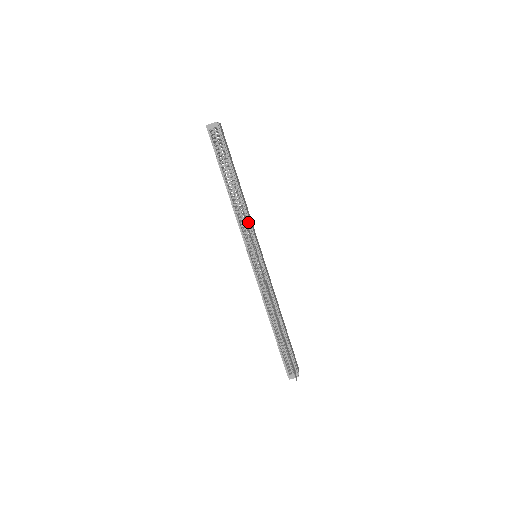
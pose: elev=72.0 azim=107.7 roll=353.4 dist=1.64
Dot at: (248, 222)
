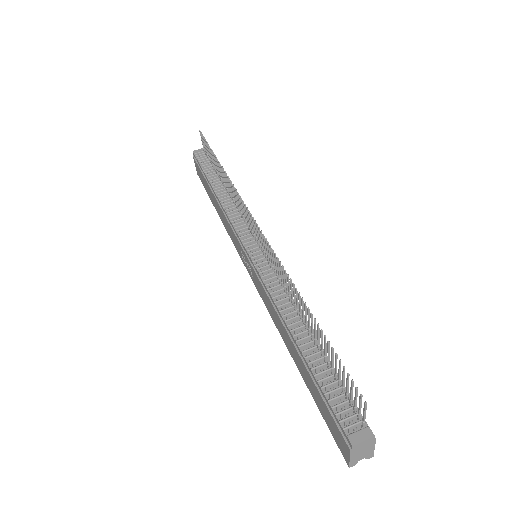
Dot at: occluded
